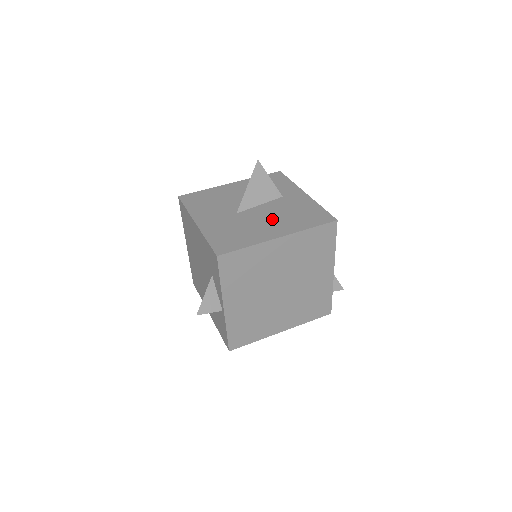
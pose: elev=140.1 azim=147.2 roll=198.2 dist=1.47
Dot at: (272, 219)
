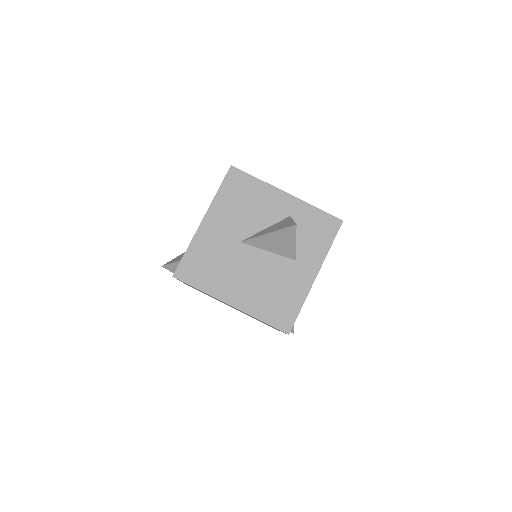
Dot at: (252, 279)
